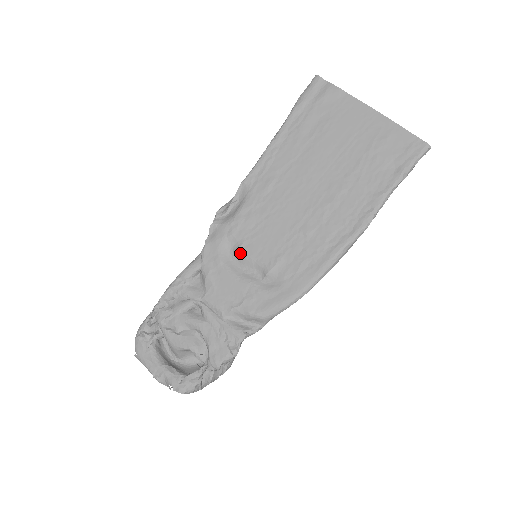
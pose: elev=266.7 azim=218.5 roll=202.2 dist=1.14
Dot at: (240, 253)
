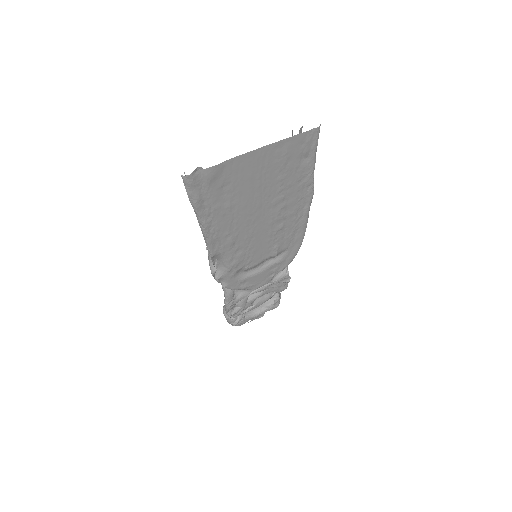
Dot at: (250, 268)
